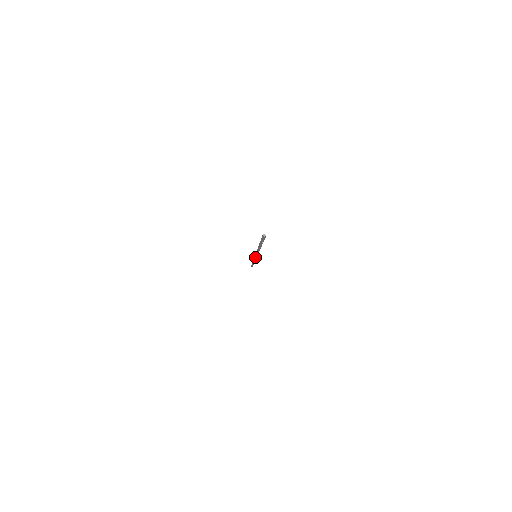
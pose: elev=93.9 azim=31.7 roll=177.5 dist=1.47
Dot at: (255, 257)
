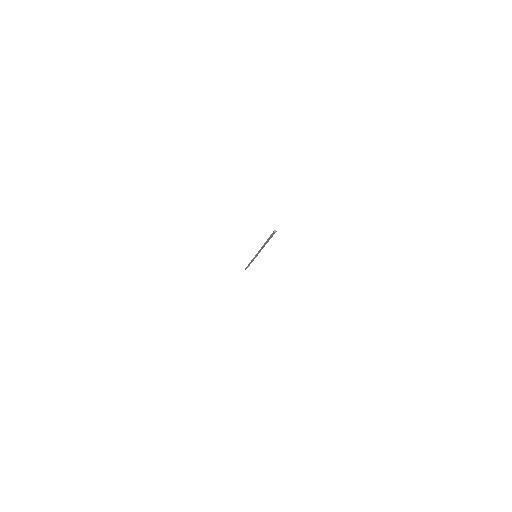
Dot at: (255, 257)
